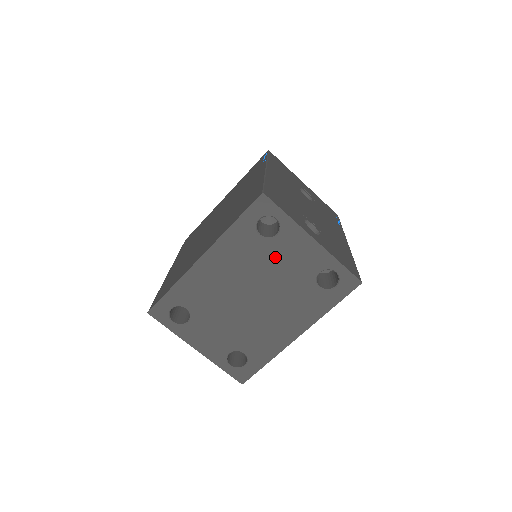
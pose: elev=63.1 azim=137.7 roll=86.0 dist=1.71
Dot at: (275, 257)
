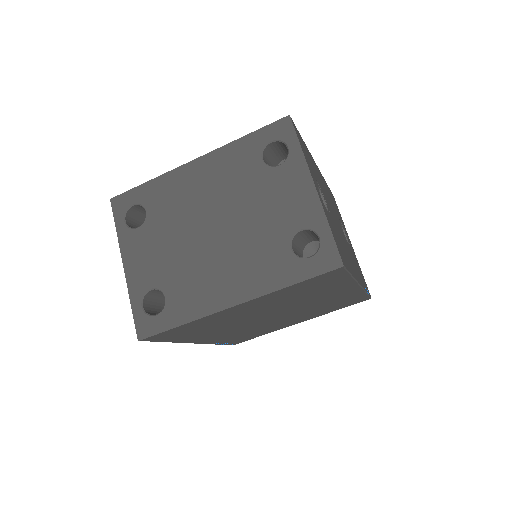
Dot at: (264, 190)
